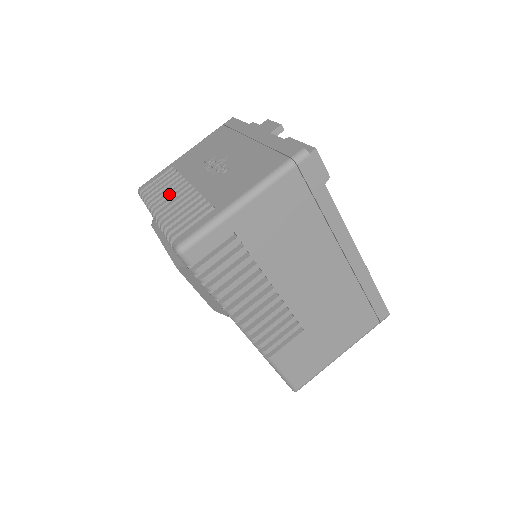
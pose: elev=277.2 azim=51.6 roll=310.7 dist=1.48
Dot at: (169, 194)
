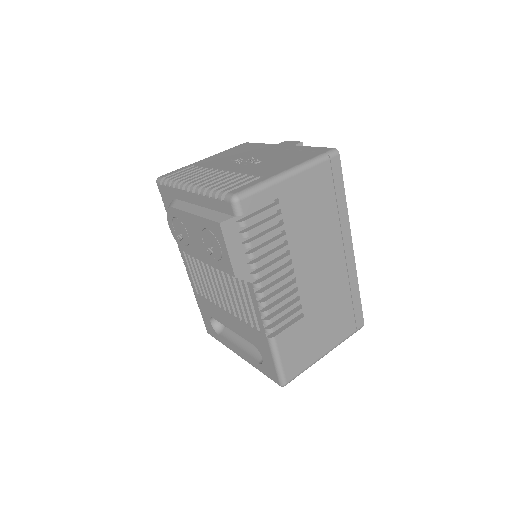
Dot at: (201, 176)
